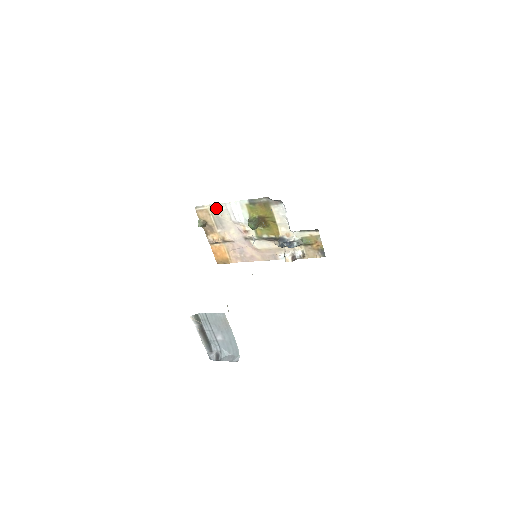
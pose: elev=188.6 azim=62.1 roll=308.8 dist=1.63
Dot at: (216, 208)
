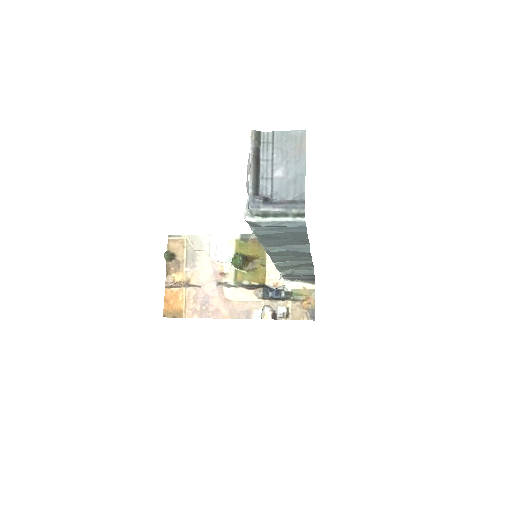
Dot at: (196, 240)
